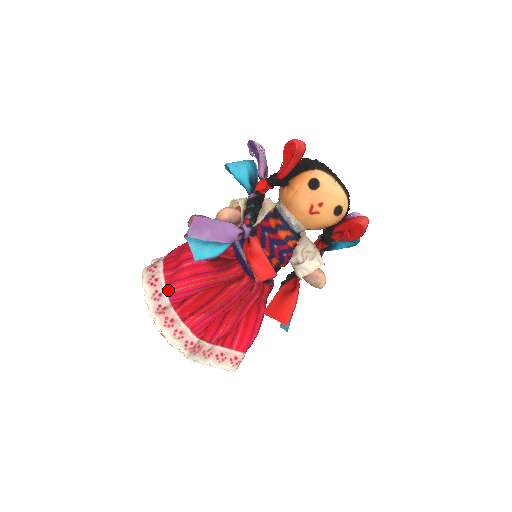
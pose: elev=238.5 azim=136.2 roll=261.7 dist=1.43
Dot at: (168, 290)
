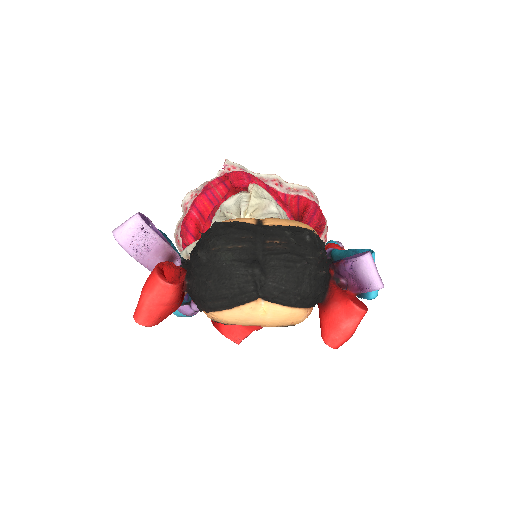
Dot at: occluded
